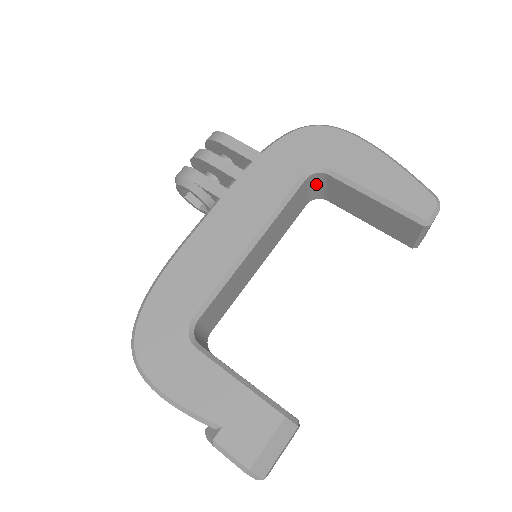
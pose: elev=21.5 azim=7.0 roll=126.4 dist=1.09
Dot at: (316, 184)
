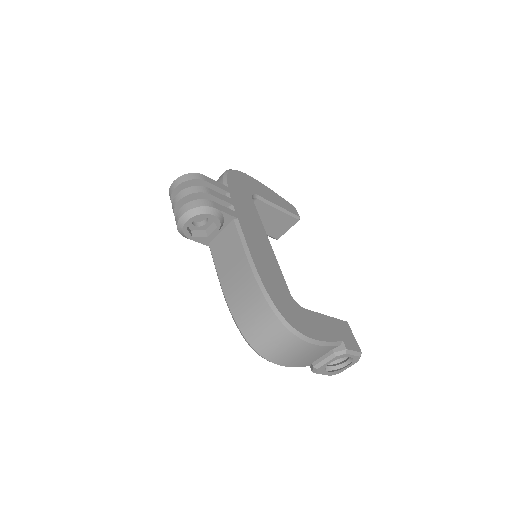
Dot at: occluded
